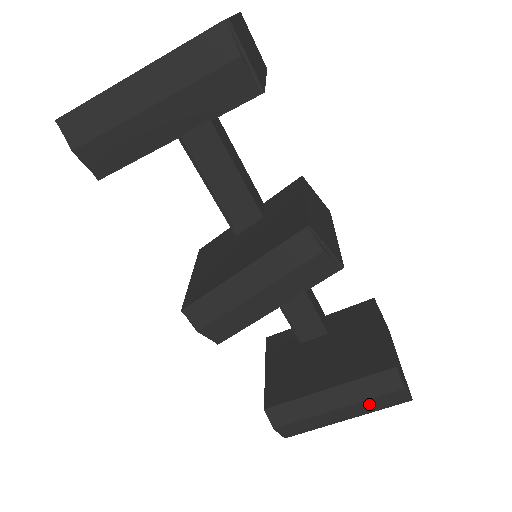
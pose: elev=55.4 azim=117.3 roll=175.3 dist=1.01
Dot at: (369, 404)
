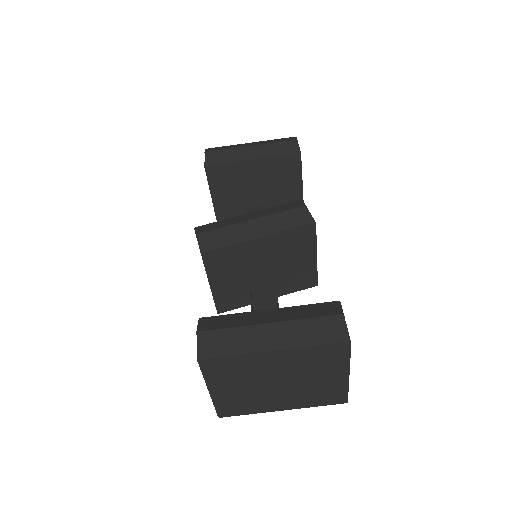
Dot at: (304, 329)
